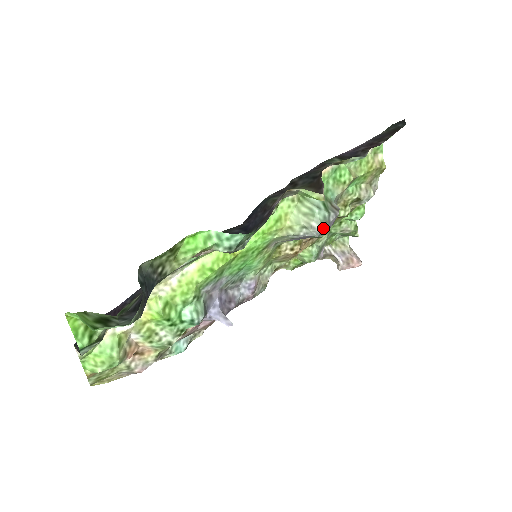
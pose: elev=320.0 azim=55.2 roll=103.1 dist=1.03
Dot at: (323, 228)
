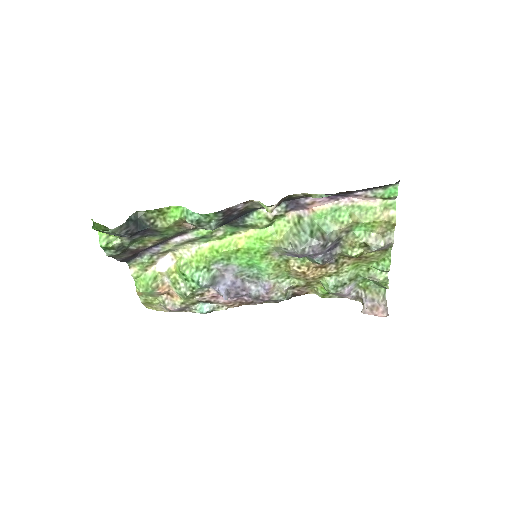
Dot at: (303, 248)
